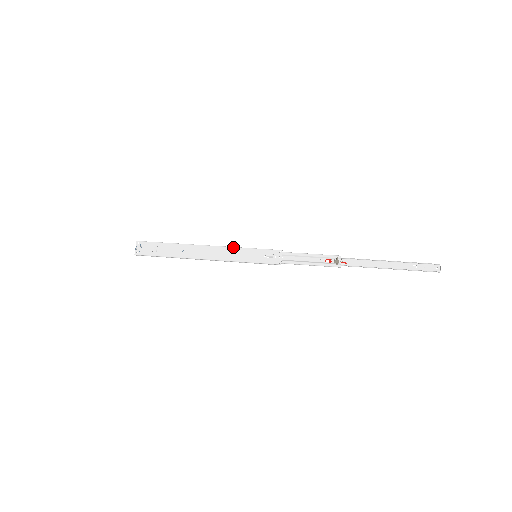
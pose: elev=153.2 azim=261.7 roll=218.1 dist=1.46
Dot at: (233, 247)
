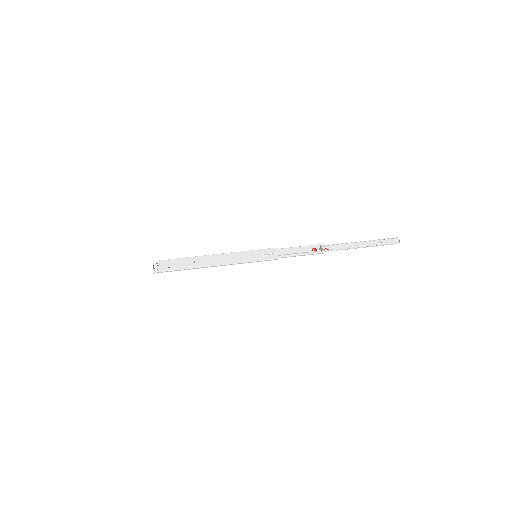
Dot at: (236, 252)
